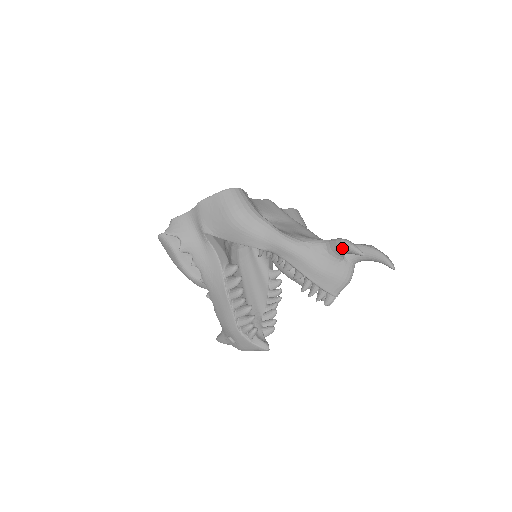
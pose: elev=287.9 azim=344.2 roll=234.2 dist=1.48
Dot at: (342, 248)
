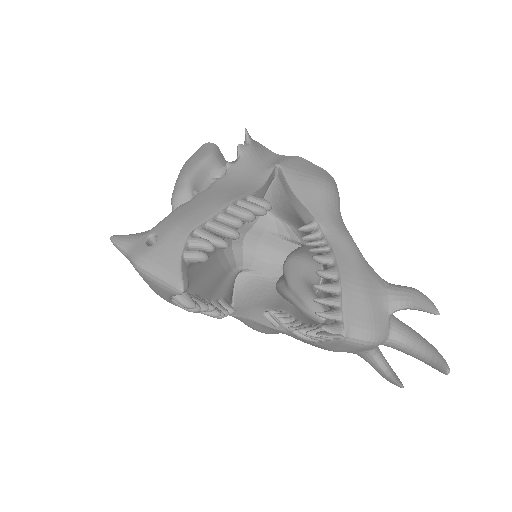
Dot at: (414, 293)
